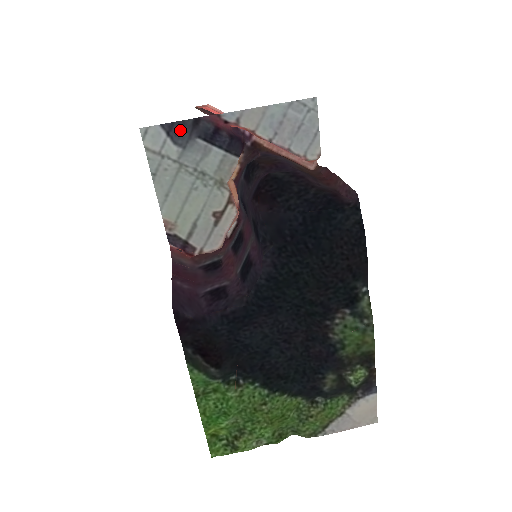
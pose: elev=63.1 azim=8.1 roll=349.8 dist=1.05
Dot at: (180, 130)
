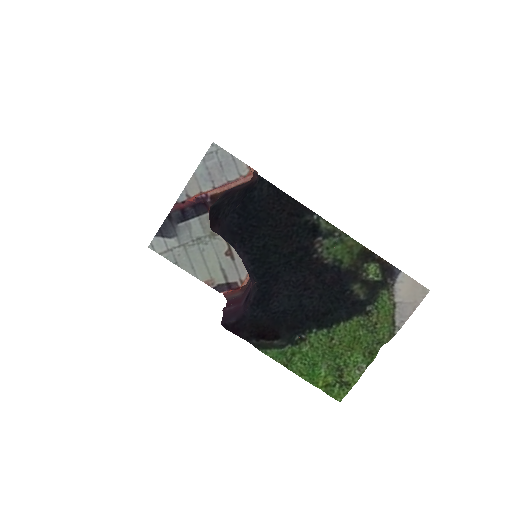
Dot at: (166, 229)
